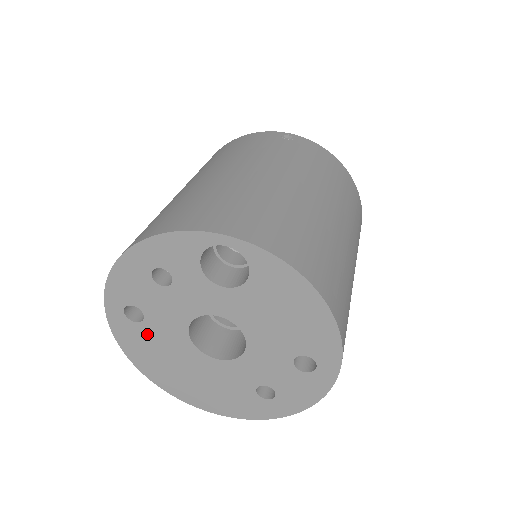
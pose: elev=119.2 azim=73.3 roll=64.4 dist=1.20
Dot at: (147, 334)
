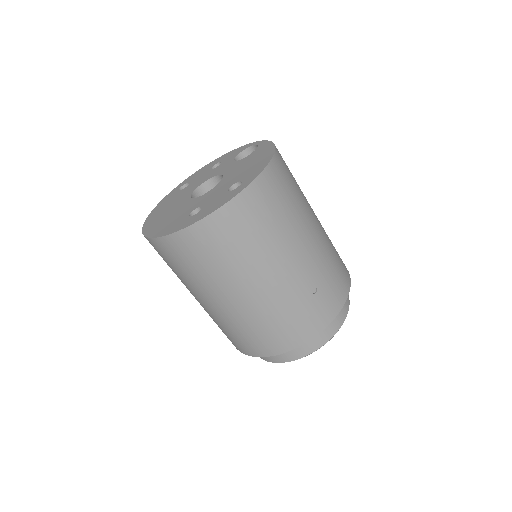
Dot at: (177, 195)
